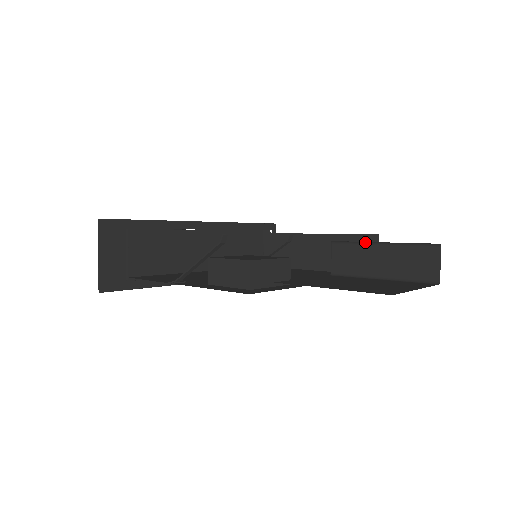
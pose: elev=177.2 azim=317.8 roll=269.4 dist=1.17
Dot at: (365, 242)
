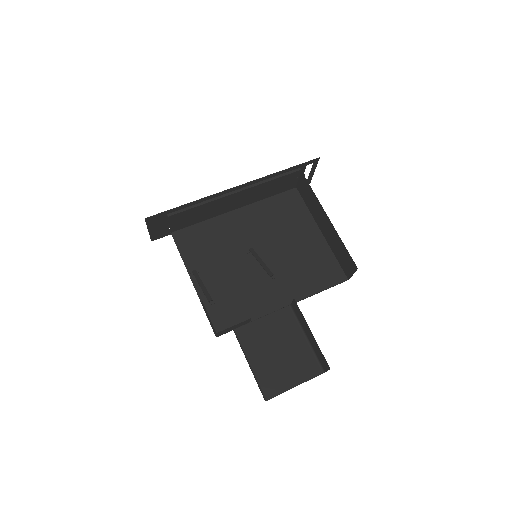
Dot at: (306, 322)
